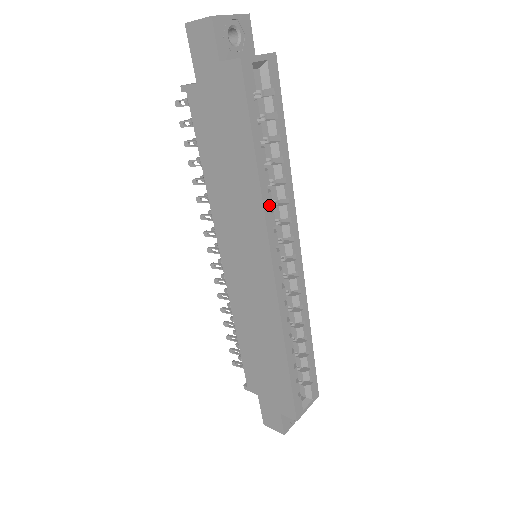
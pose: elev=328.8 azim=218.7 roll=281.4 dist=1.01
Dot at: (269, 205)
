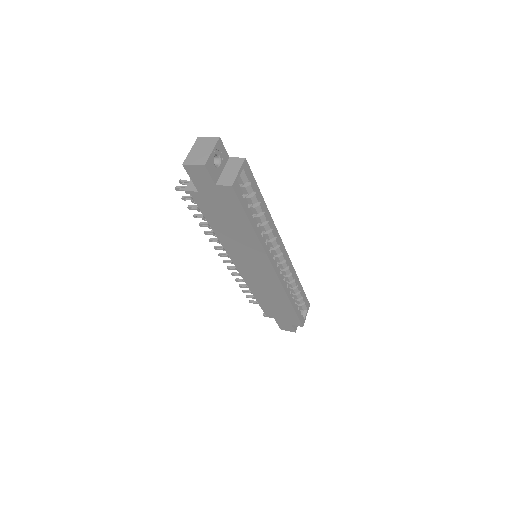
Dot at: (264, 242)
